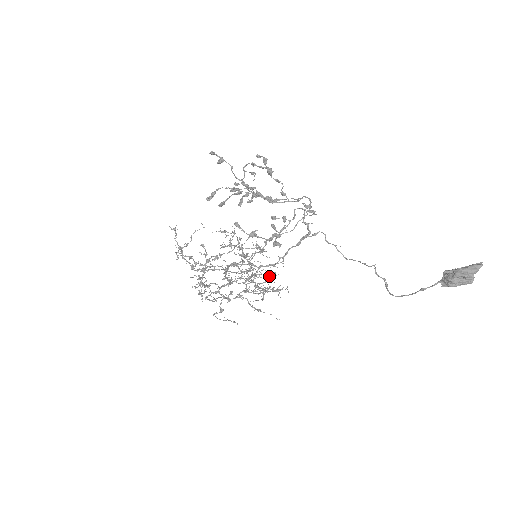
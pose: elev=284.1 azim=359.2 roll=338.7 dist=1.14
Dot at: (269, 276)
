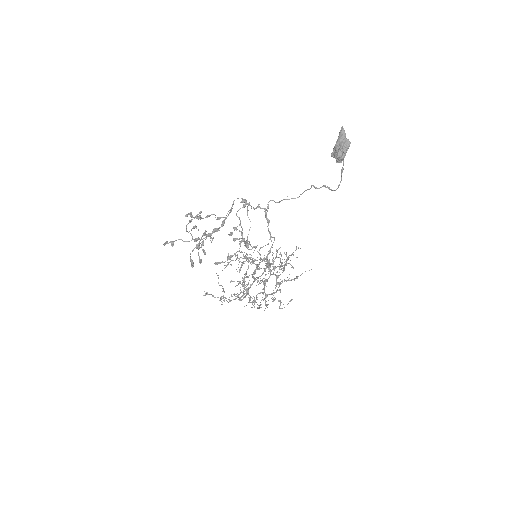
Dot at: (276, 256)
